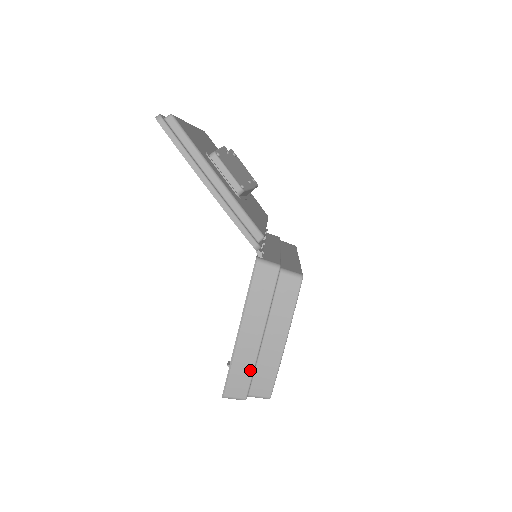
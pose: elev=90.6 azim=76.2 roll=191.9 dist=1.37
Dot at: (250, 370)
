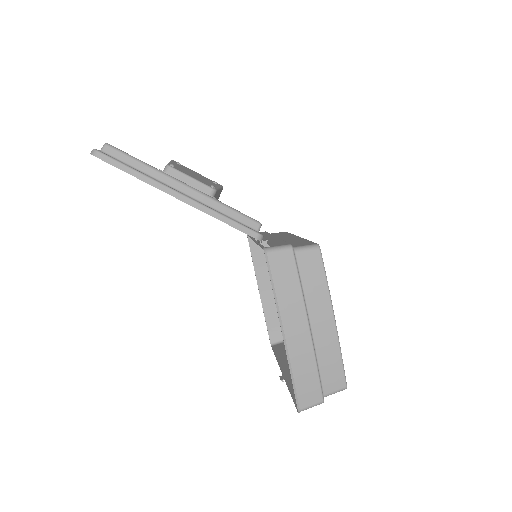
Dot at: (313, 368)
